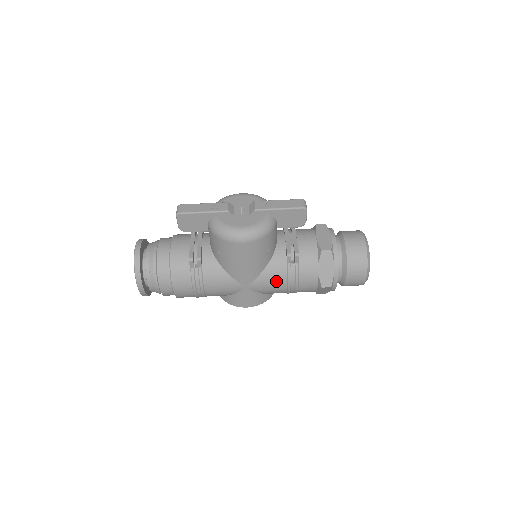
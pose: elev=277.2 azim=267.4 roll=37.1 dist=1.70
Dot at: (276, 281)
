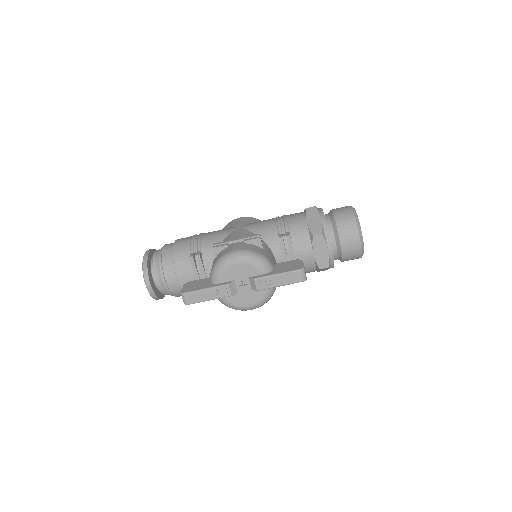
Dot at: occluded
